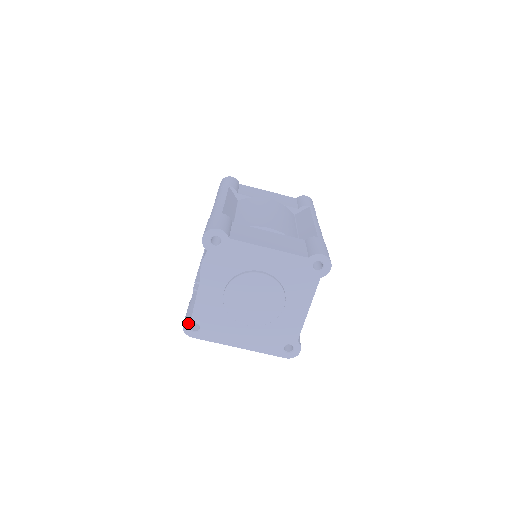
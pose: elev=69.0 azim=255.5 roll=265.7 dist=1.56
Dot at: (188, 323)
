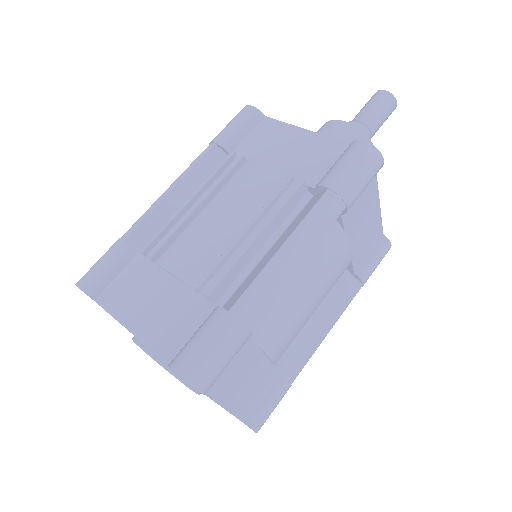
Dot at: (86, 294)
